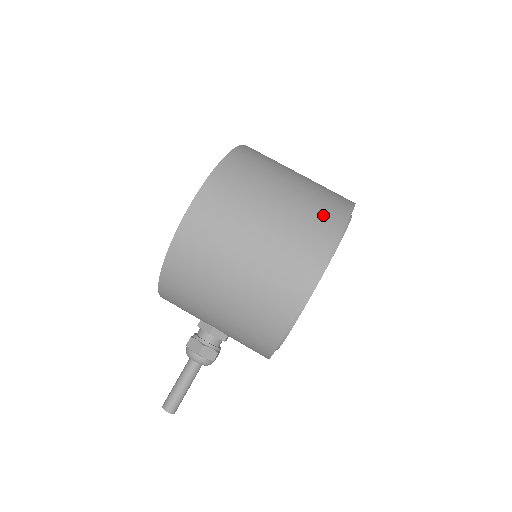
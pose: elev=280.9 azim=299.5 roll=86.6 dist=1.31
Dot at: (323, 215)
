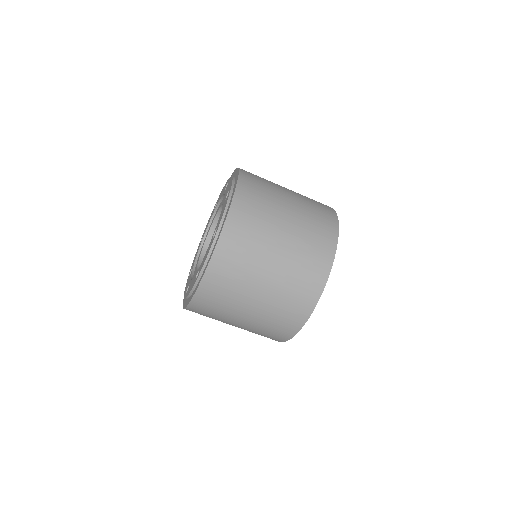
Dot at: (276, 332)
